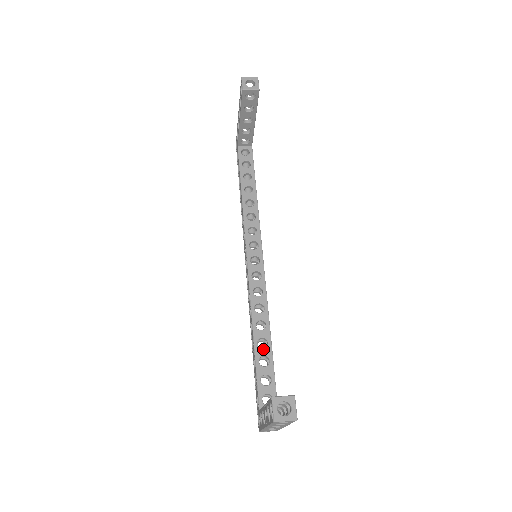
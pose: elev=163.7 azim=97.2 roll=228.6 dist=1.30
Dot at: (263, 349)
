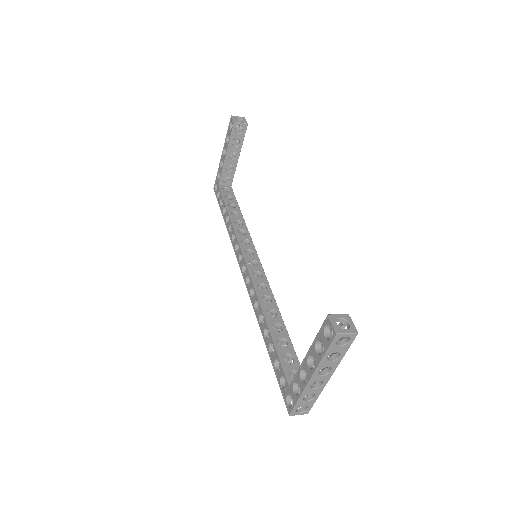
Dot at: (279, 332)
